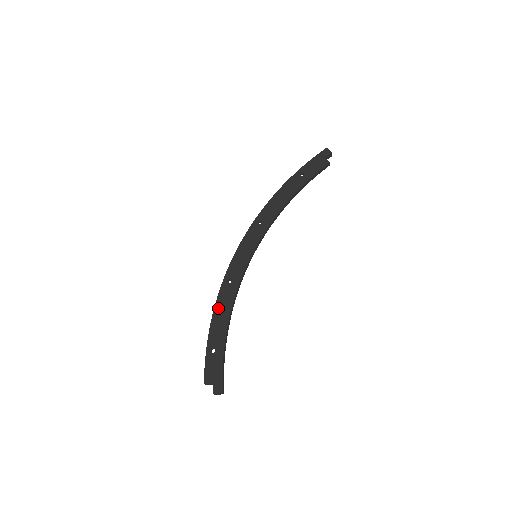
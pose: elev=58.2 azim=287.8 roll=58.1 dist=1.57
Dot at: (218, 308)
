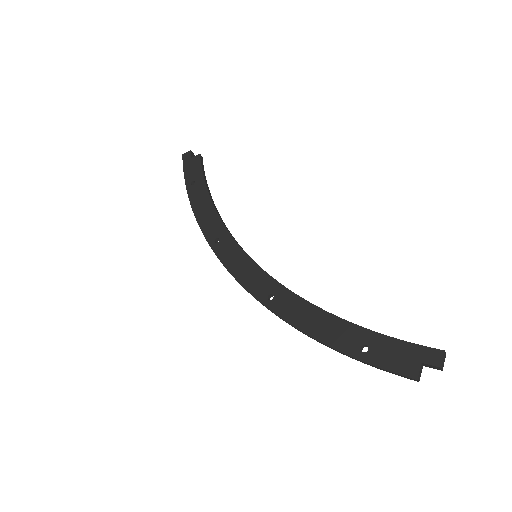
Dot at: (301, 323)
